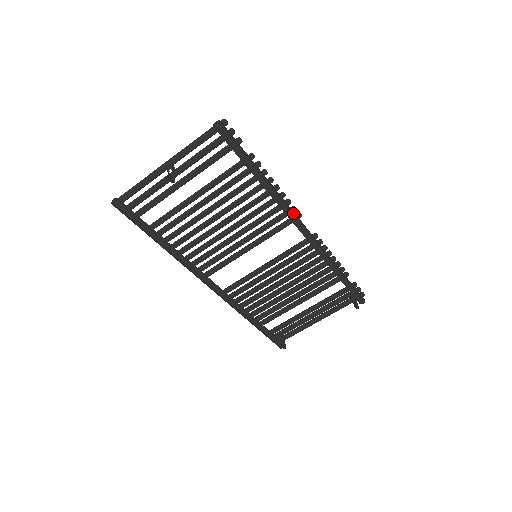
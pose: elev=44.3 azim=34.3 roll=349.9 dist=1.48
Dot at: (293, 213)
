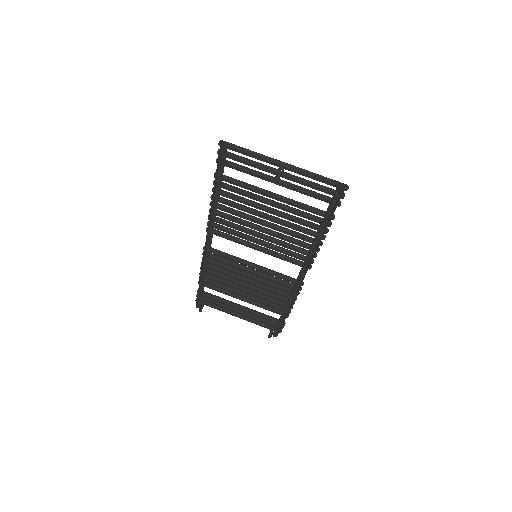
Dot at: (309, 263)
